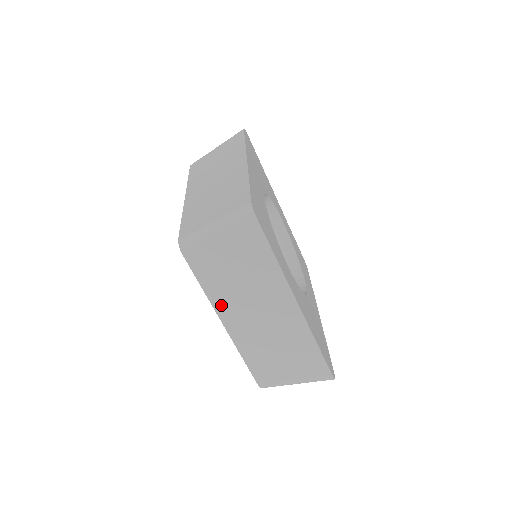
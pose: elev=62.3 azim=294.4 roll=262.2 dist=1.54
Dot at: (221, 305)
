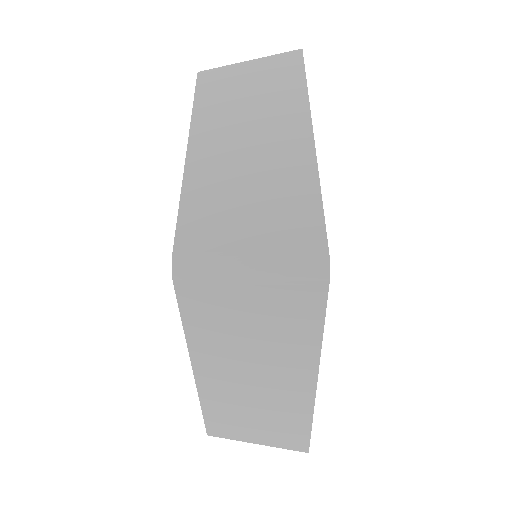
Dot at: (203, 355)
